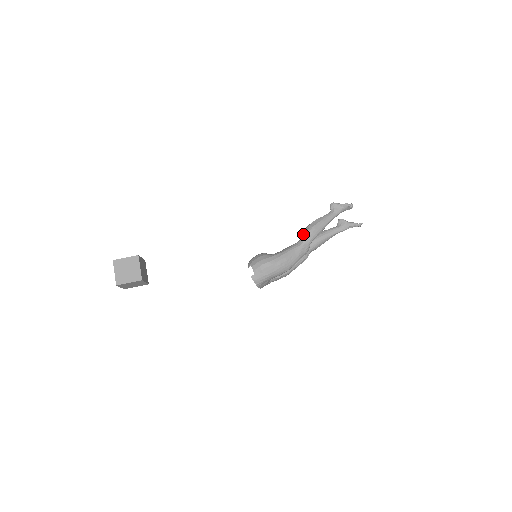
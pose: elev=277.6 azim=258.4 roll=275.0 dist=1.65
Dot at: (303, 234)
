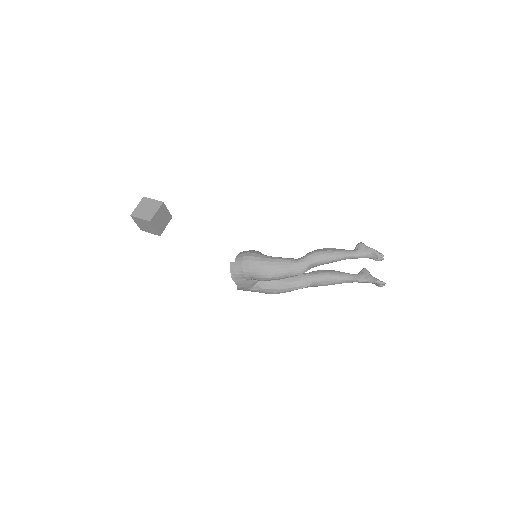
Dot at: (307, 253)
